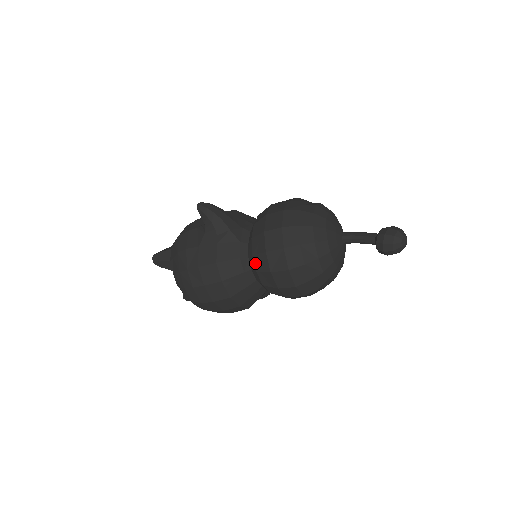
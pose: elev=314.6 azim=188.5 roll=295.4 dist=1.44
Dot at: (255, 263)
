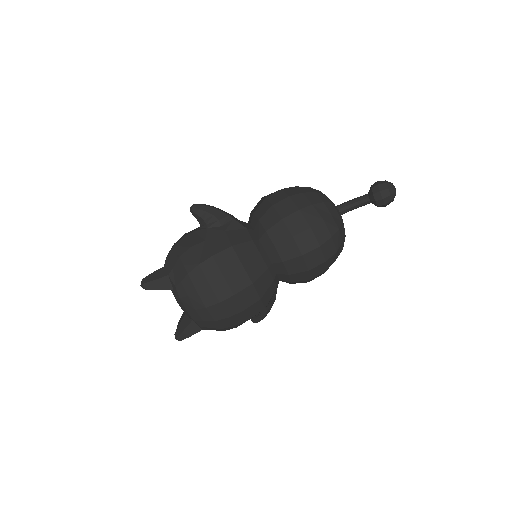
Dot at: (271, 238)
